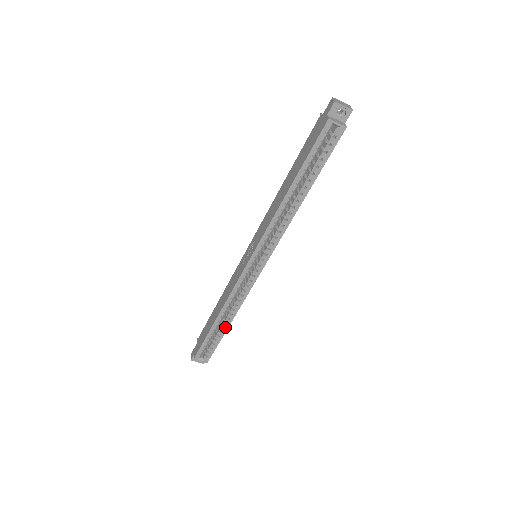
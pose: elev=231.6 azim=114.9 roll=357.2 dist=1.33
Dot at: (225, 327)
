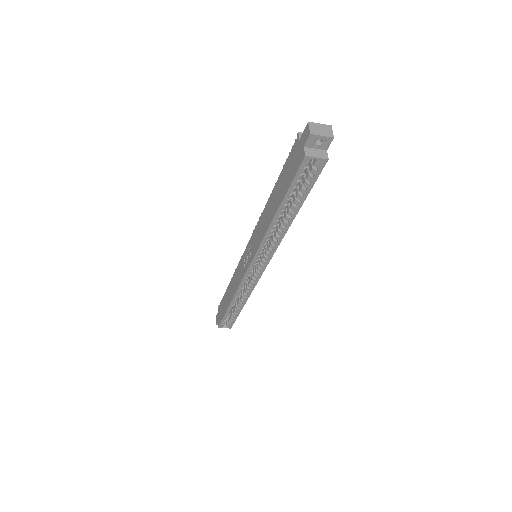
Dot at: (240, 308)
